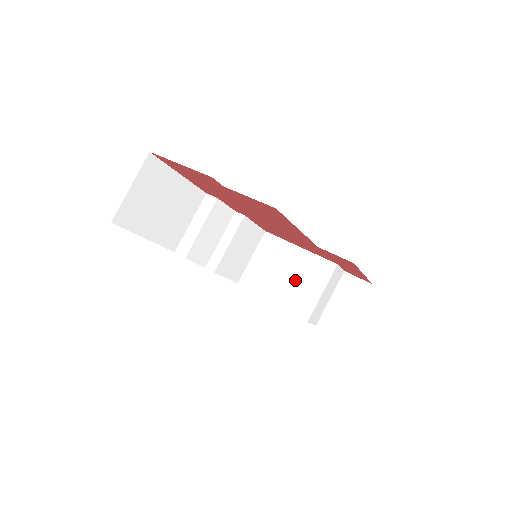
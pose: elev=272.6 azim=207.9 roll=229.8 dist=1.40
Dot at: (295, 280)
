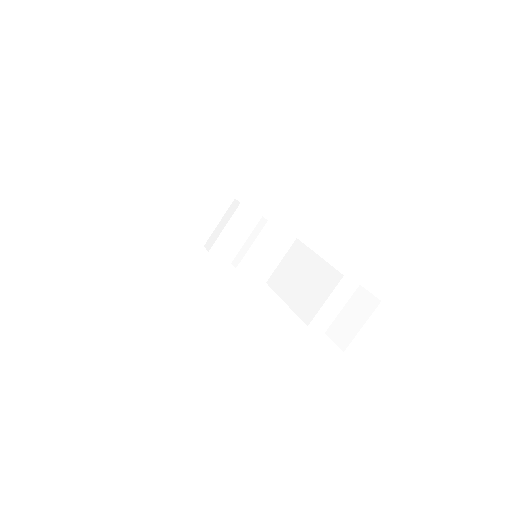
Dot at: (308, 286)
